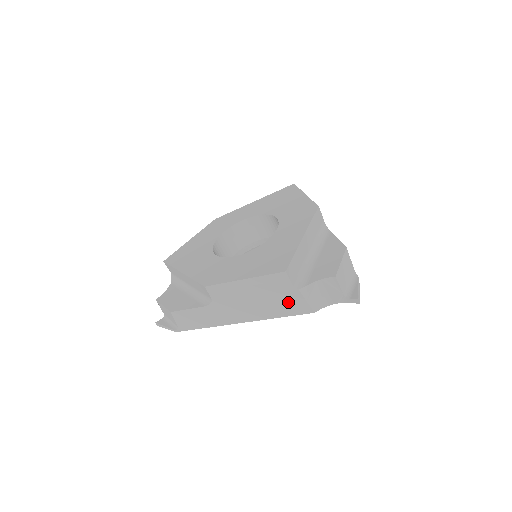
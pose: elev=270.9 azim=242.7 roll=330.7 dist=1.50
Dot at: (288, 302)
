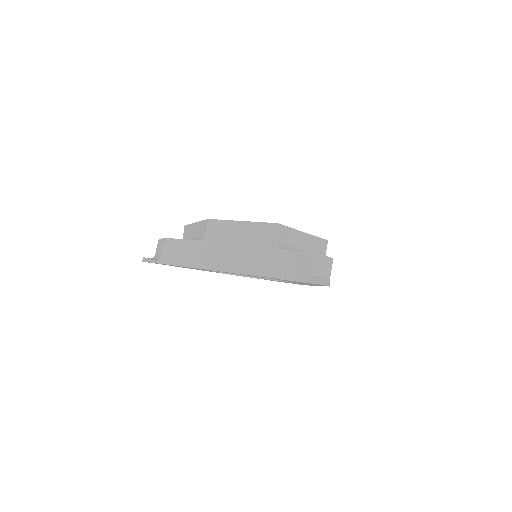
Dot at: (263, 258)
